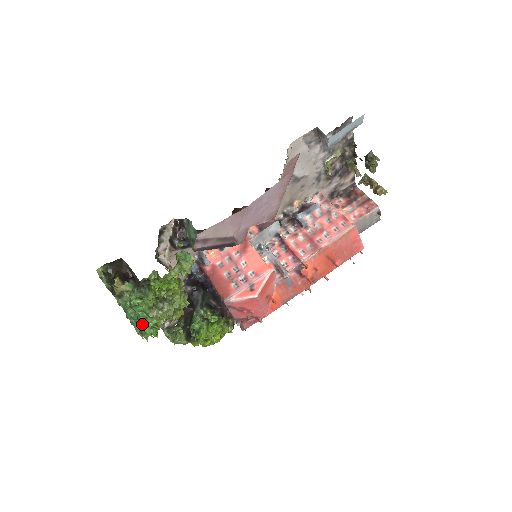
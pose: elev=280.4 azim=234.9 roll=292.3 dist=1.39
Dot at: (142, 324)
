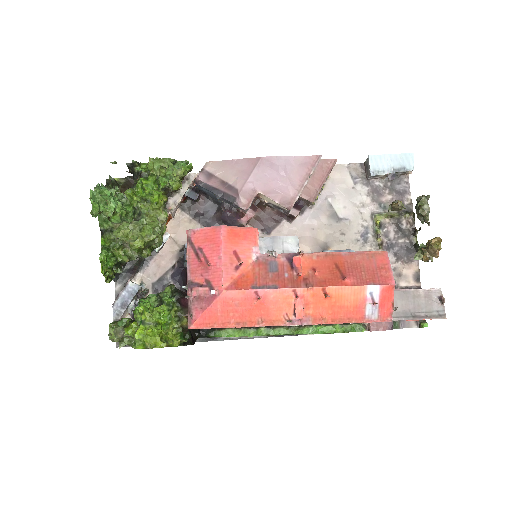
Dot at: (102, 190)
